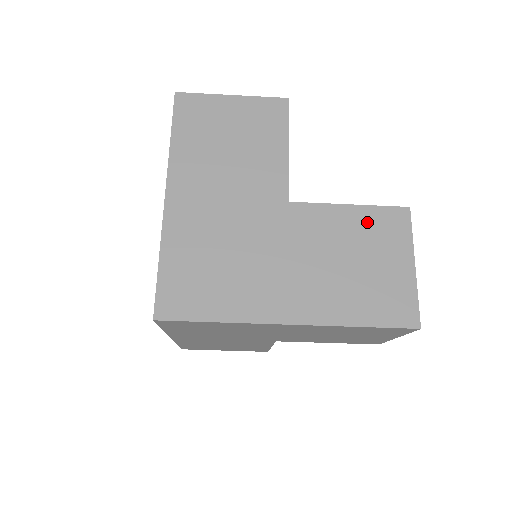
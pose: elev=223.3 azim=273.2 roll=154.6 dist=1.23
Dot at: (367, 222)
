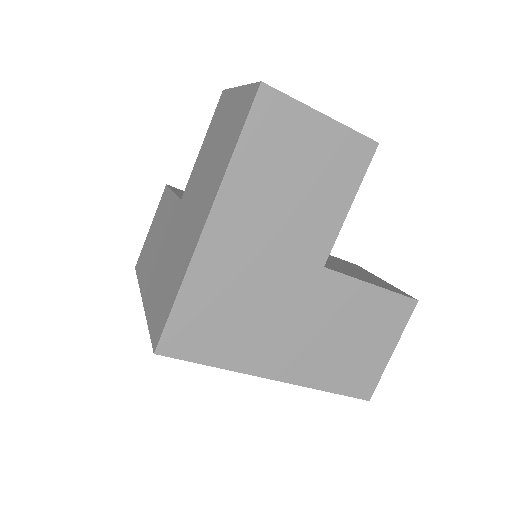
Dot at: (379, 305)
